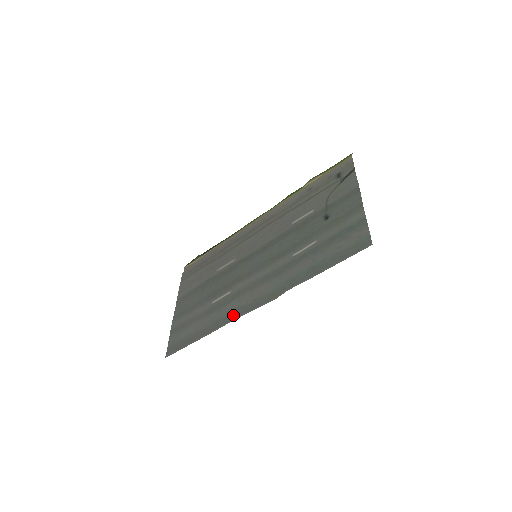
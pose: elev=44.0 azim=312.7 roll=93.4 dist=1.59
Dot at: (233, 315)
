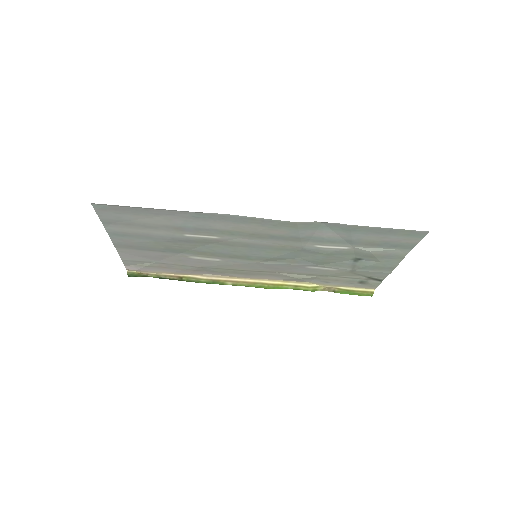
Dot at: (227, 218)
